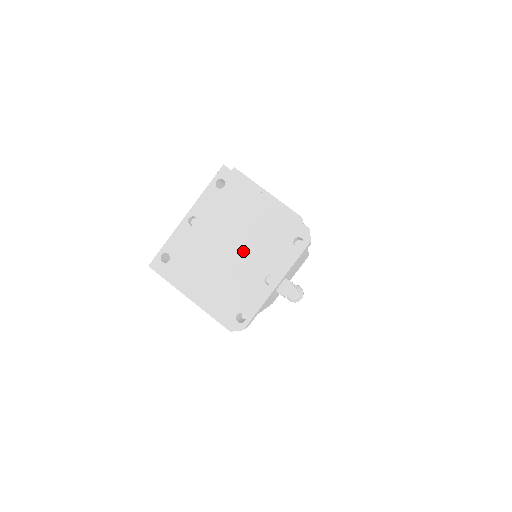
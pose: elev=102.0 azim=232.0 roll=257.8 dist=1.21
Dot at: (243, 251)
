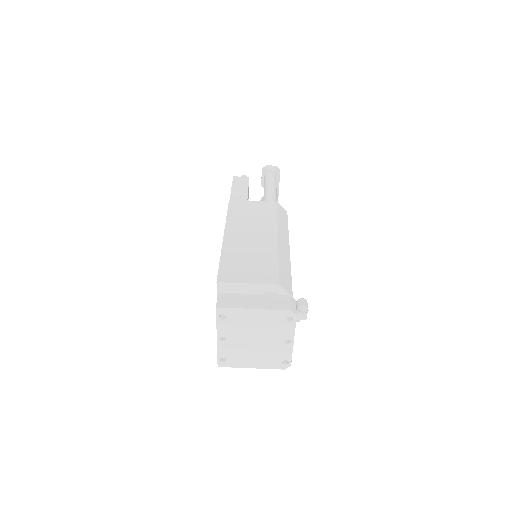
Dot at: (262, 338)
